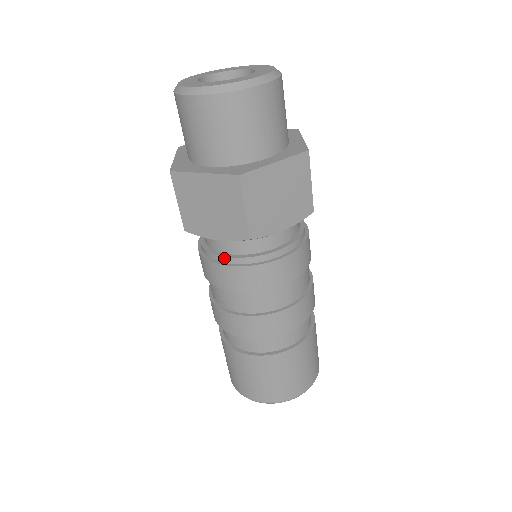
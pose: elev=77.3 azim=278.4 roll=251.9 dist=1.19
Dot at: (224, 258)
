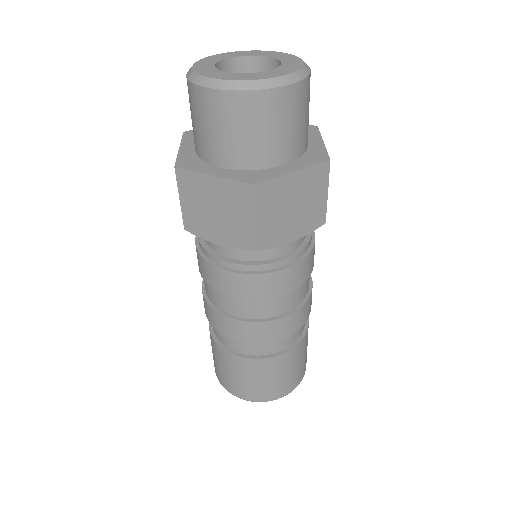
Dot at: (224, 262)
